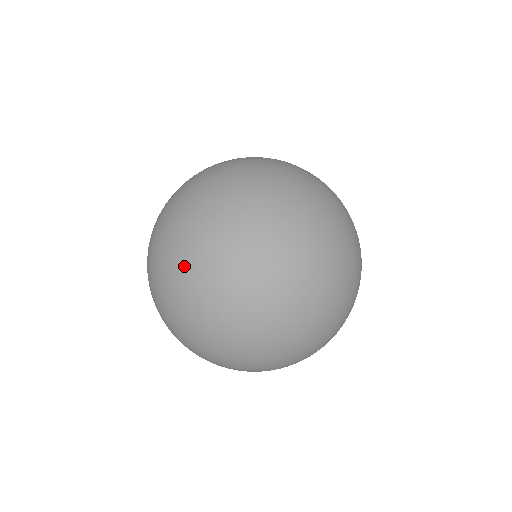
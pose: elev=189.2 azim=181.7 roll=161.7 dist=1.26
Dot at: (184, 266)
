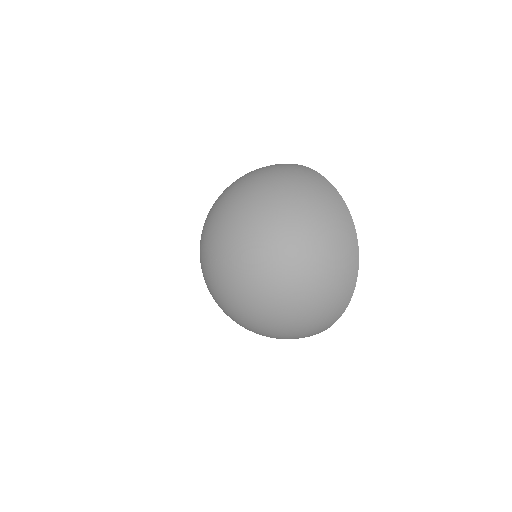
Dot at: (207, 218)
